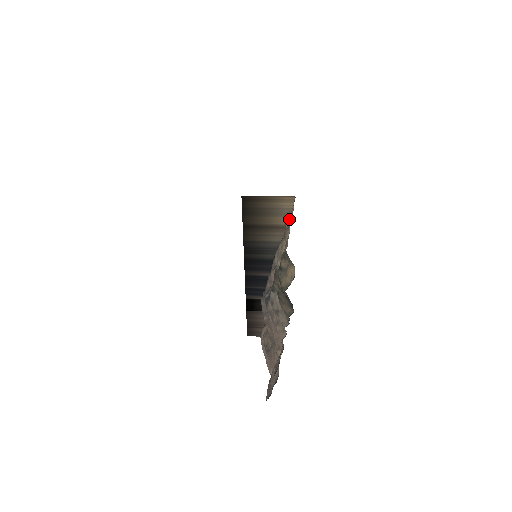
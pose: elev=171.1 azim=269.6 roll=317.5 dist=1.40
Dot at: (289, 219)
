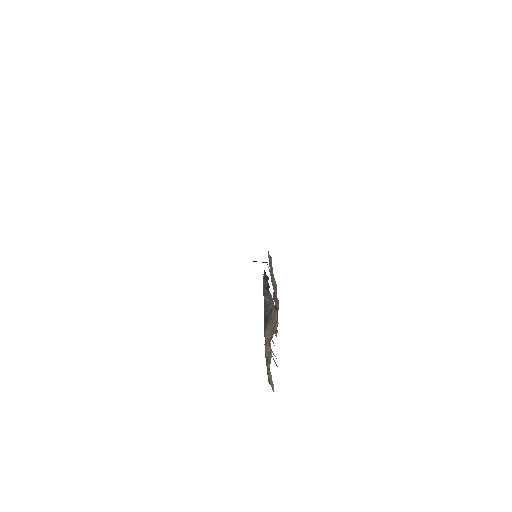
Dot at: occluded
